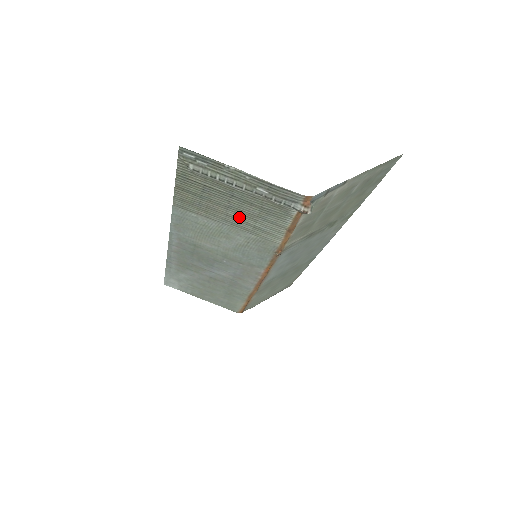
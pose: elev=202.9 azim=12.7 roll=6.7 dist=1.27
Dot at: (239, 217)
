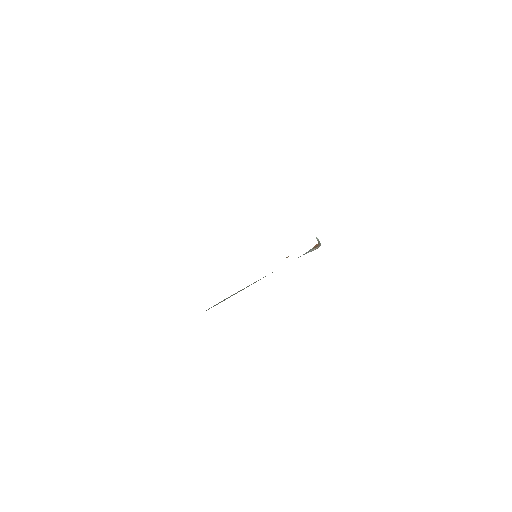
Dot at: occluded
